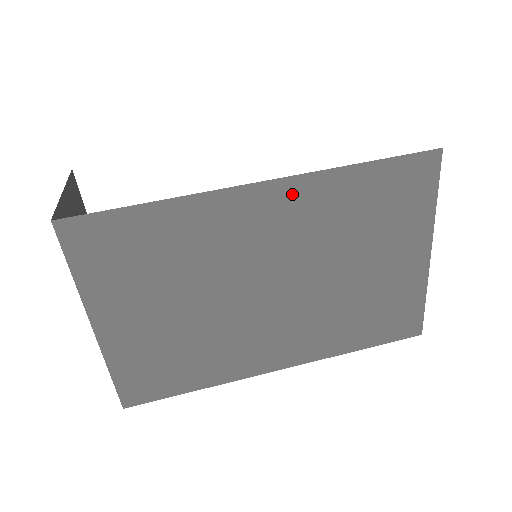
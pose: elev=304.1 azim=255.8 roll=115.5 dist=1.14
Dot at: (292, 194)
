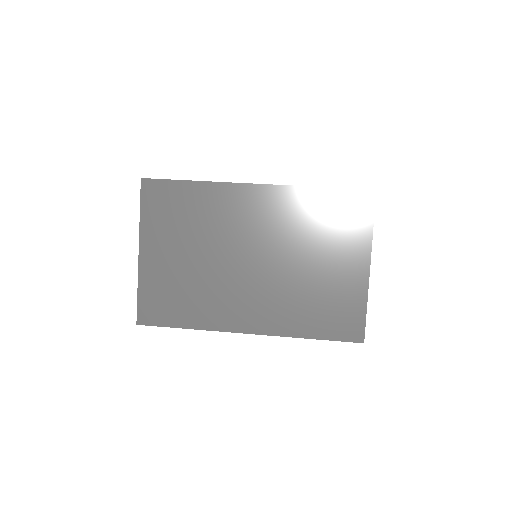
Dot at: (274, 196)
